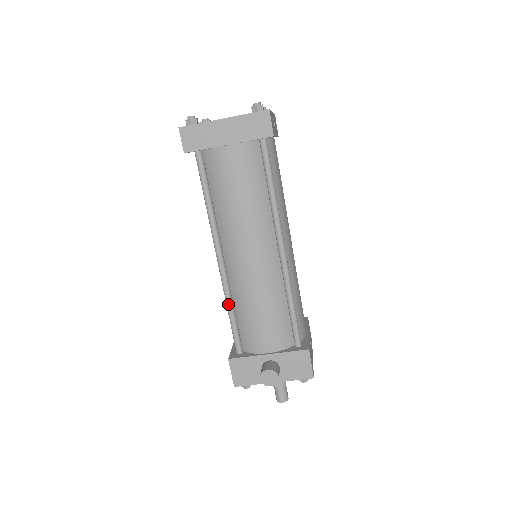
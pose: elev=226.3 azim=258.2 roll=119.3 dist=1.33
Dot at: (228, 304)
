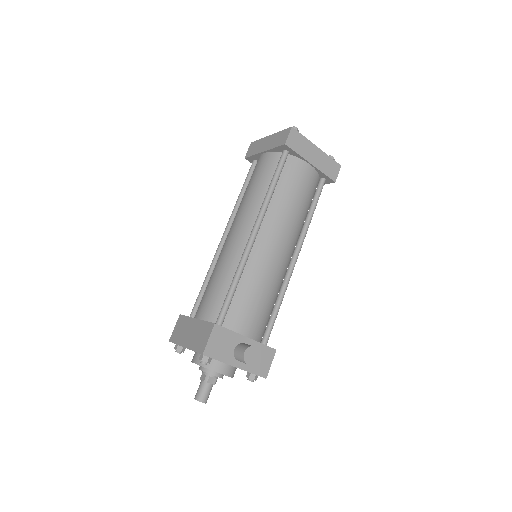
Dot at: (239, 275)
